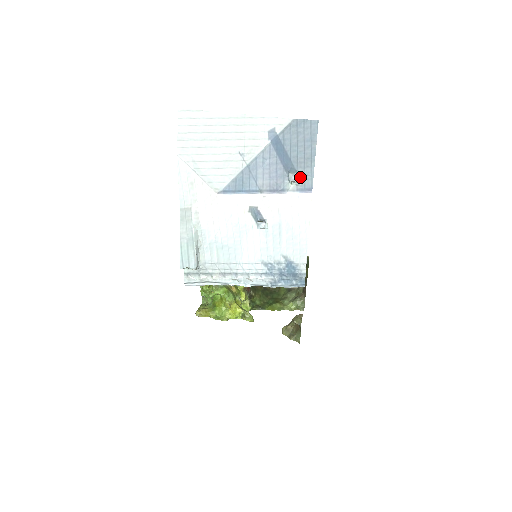
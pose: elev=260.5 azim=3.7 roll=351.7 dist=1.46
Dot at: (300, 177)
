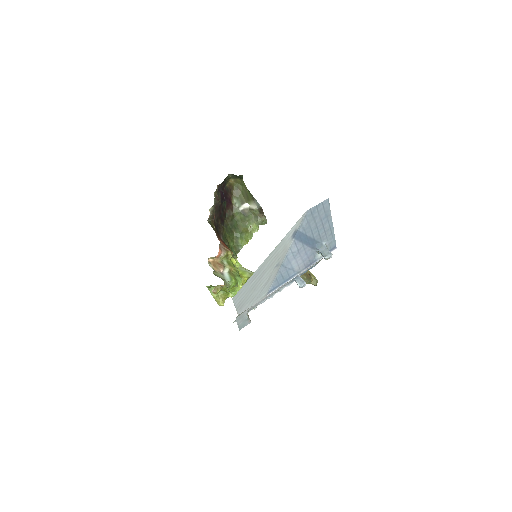
Dot at: (327, 247)
